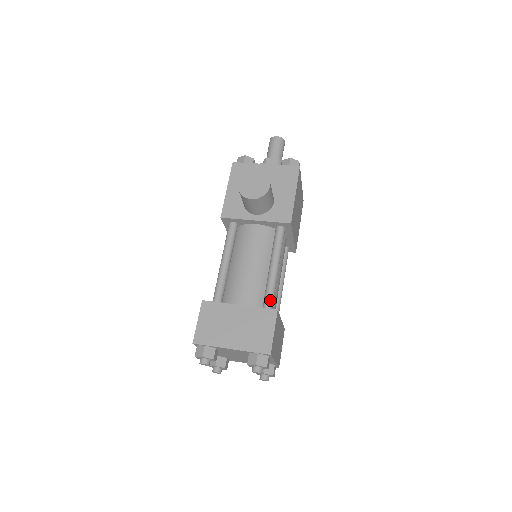
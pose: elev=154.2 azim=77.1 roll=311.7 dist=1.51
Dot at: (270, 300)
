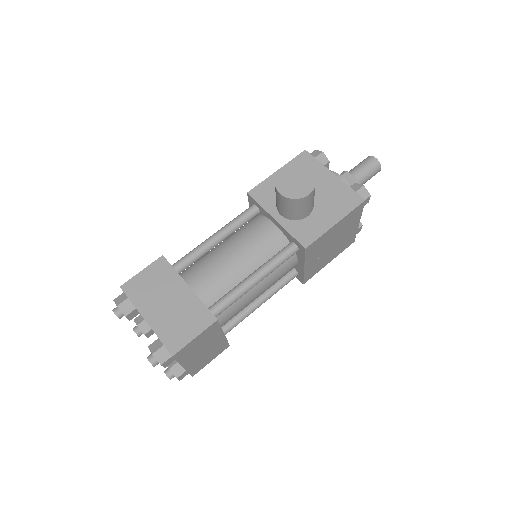
Dot at: (222, 305)
